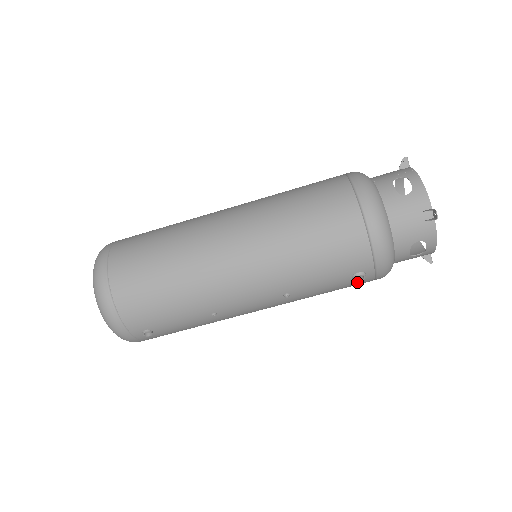
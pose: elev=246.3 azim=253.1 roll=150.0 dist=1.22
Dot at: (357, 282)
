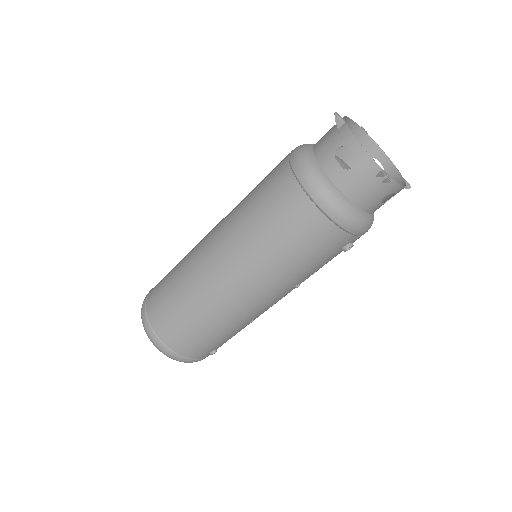
Dot at: occluded
